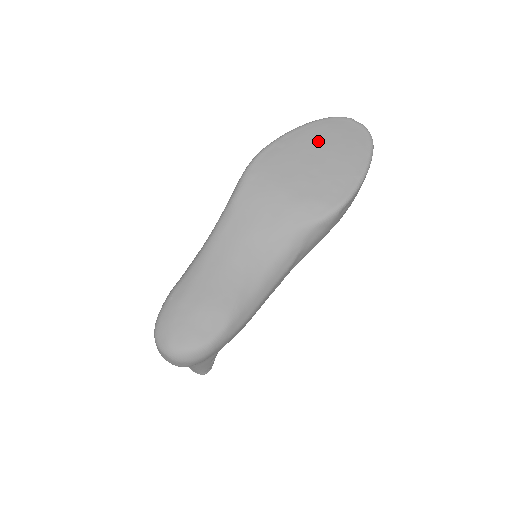
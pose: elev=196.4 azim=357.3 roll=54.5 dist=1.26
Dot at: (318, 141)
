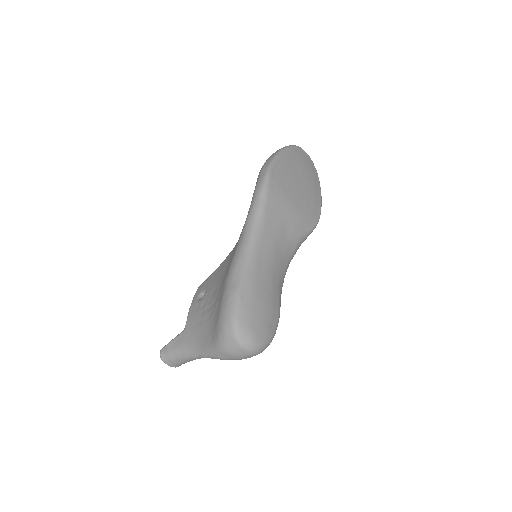
Dot at: (297, 166)
